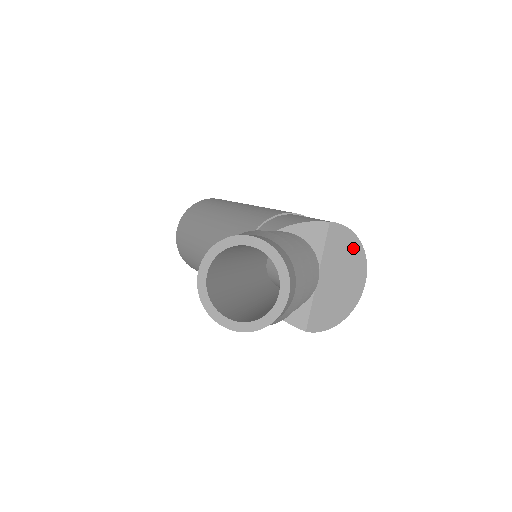
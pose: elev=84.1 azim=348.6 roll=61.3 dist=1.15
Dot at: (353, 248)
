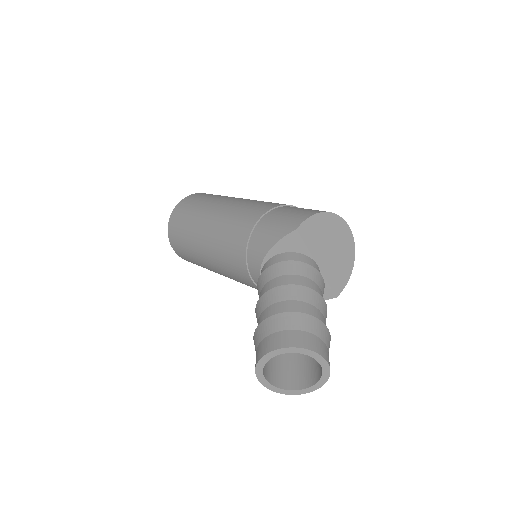
Dot at: (325, 222)
